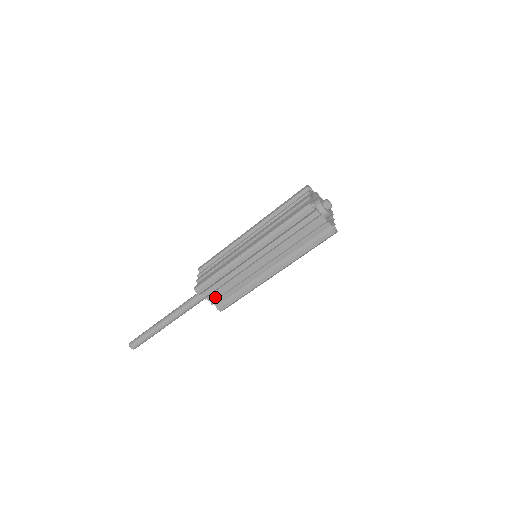
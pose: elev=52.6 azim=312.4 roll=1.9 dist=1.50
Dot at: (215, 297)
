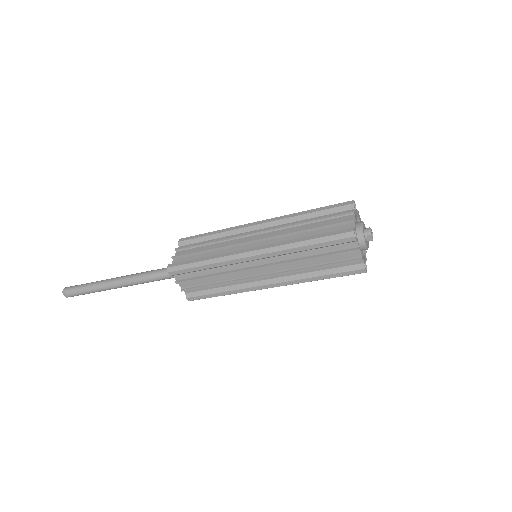
Dot at: (189, 284)
